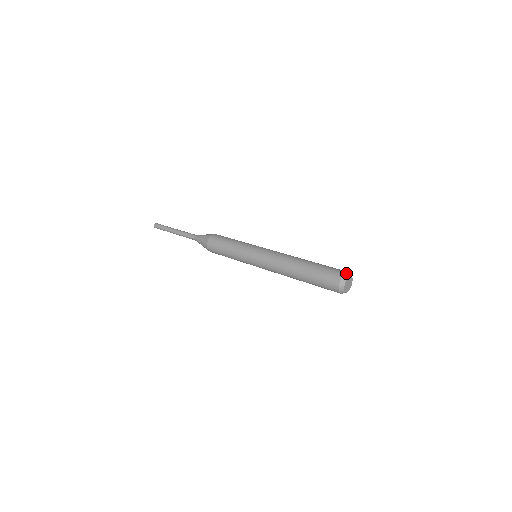
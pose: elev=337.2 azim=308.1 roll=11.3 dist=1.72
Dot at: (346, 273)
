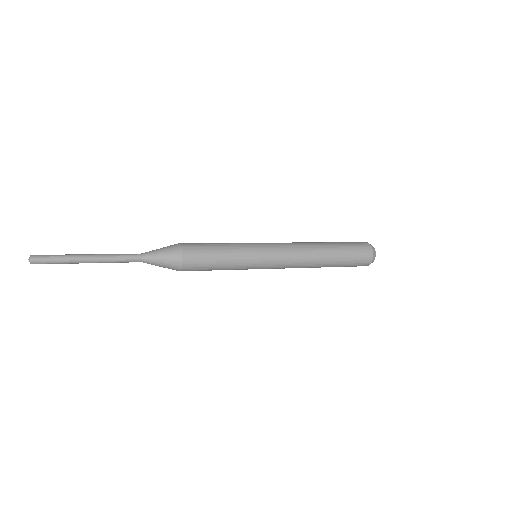
Dot at: occluded
